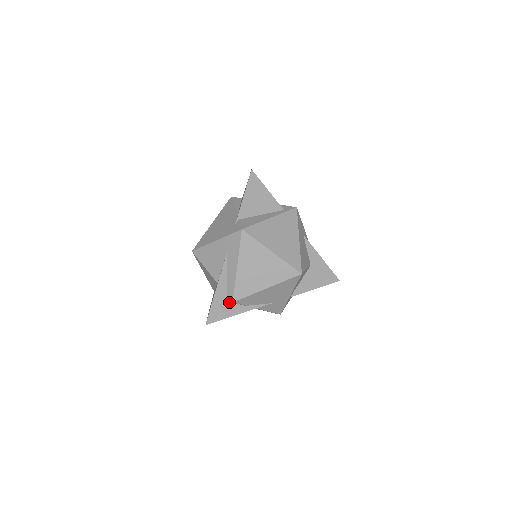
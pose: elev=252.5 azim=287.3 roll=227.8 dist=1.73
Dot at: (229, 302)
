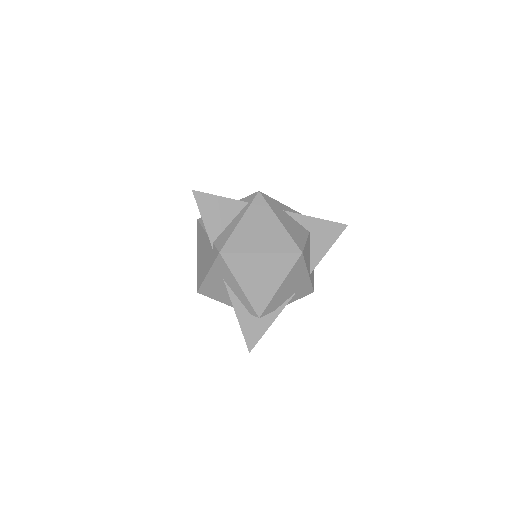
Dot at: (256, 319)
